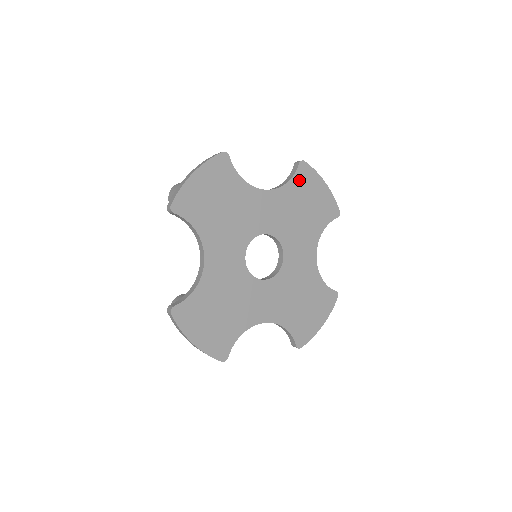
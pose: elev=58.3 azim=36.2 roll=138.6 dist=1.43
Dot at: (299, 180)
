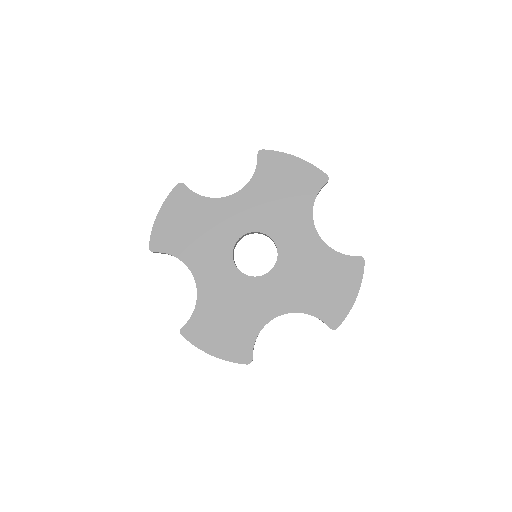
Dot at: (264, 169)
